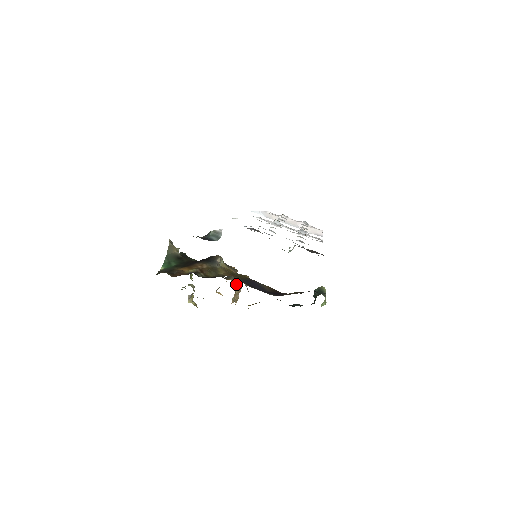
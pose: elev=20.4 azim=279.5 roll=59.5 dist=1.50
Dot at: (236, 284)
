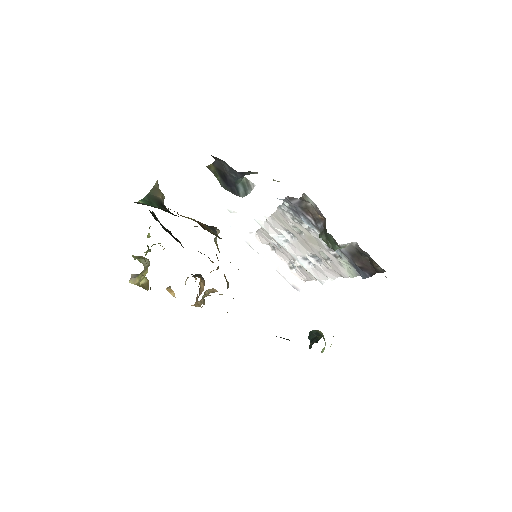
Dot at: (203, 287)
